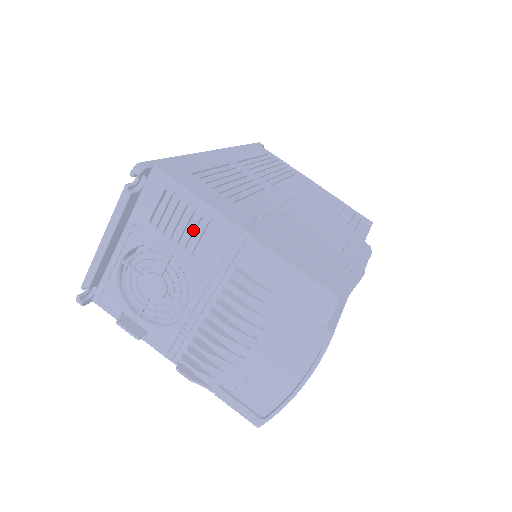
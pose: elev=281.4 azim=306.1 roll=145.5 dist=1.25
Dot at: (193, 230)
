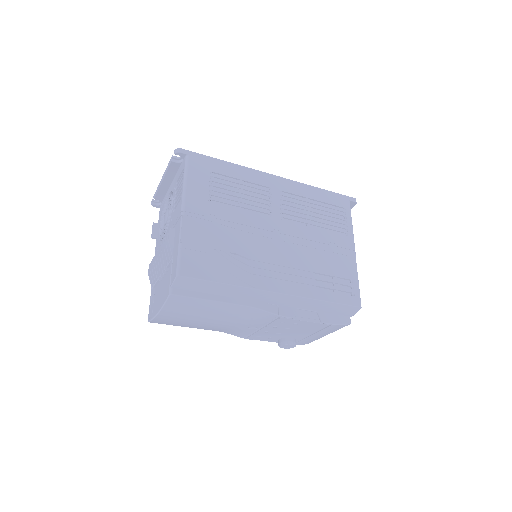
Dot at: (178, 197)
